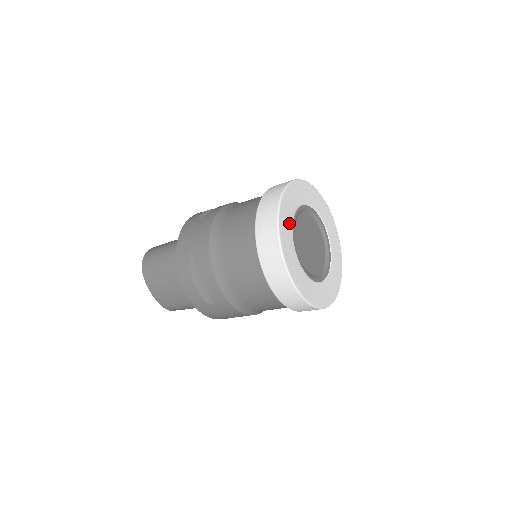
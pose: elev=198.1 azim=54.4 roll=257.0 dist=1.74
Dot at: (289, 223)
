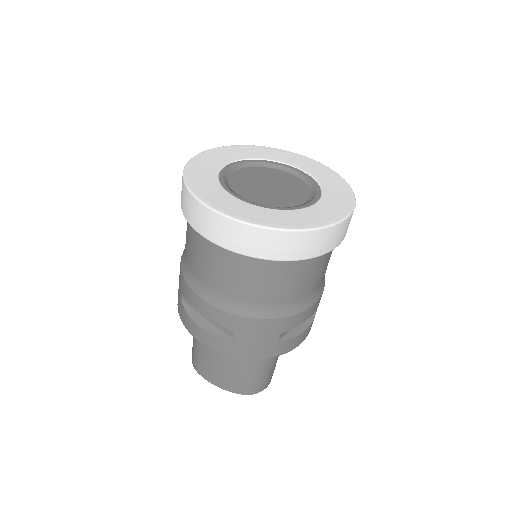
Dot at: (209, 179)
